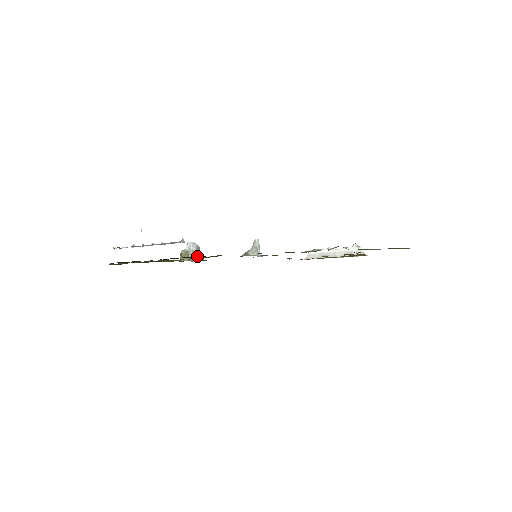
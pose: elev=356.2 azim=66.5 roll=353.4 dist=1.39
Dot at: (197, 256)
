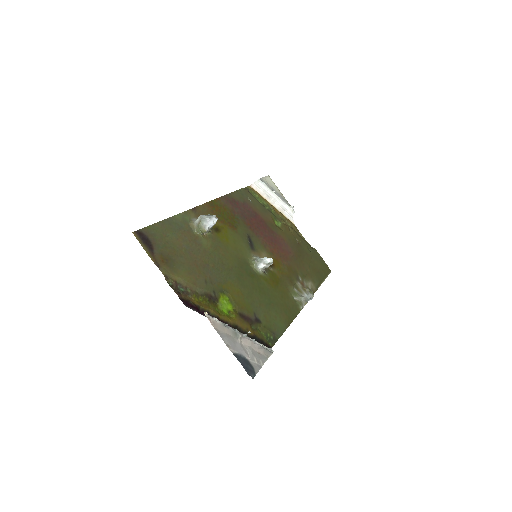
Dot at: occluded
